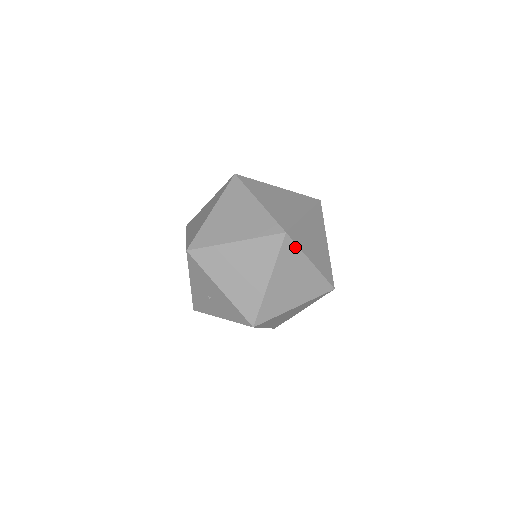
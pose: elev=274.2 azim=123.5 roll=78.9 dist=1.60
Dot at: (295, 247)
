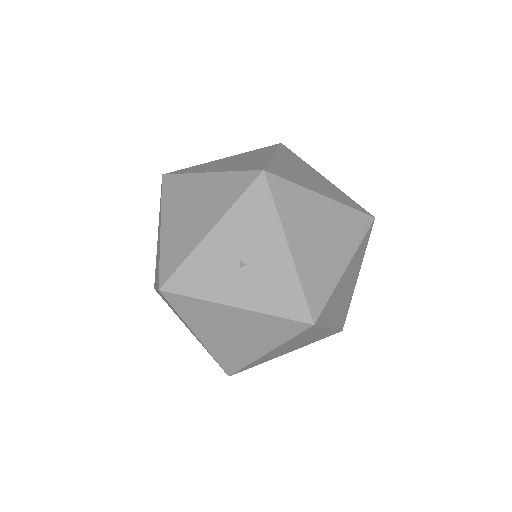
Dot at: (366, 244)
